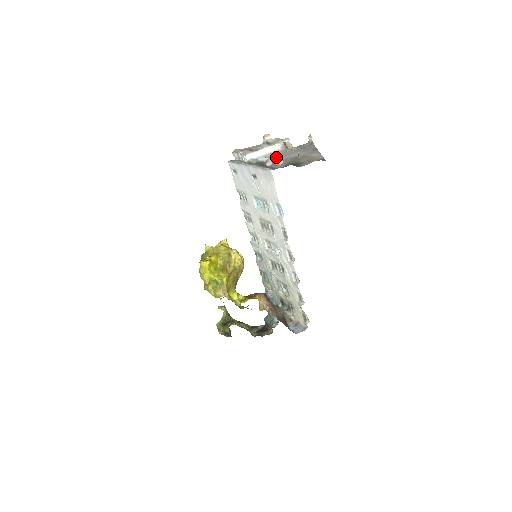
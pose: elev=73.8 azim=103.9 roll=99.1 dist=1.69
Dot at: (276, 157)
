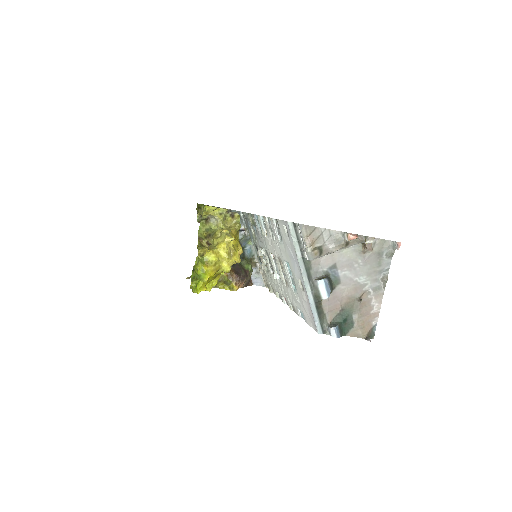
Dot at: (341, 266)
